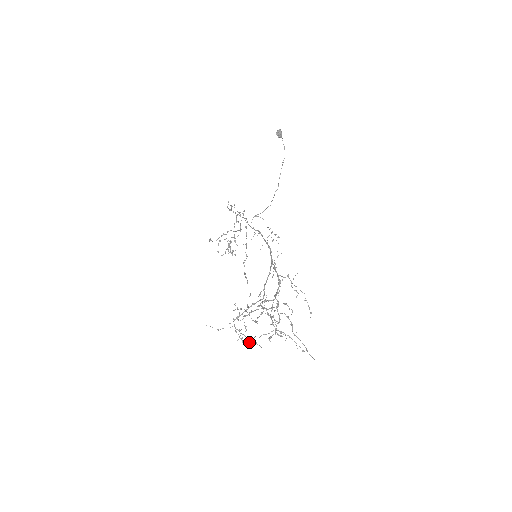
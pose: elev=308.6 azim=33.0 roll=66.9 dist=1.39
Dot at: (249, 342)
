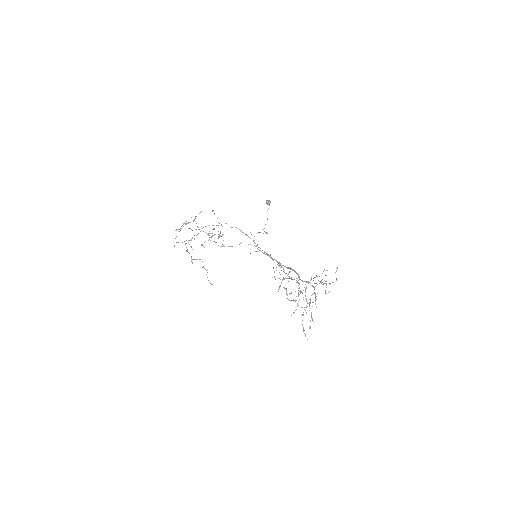
Dot at: (290, 300)
